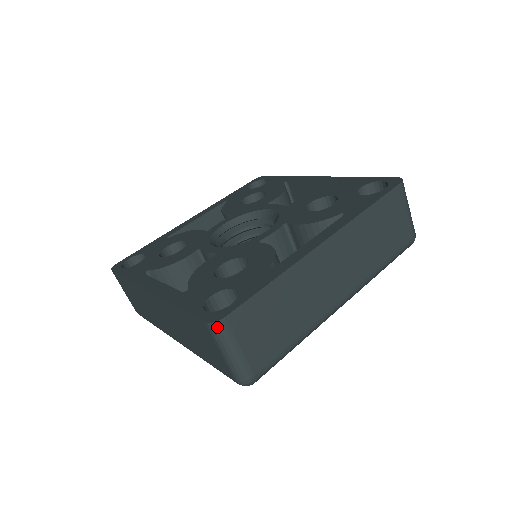
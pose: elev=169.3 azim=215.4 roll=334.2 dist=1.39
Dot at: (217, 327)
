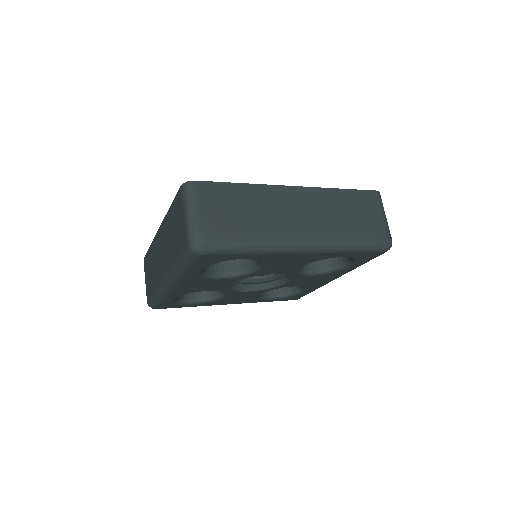
Dot at: (187, 186)
